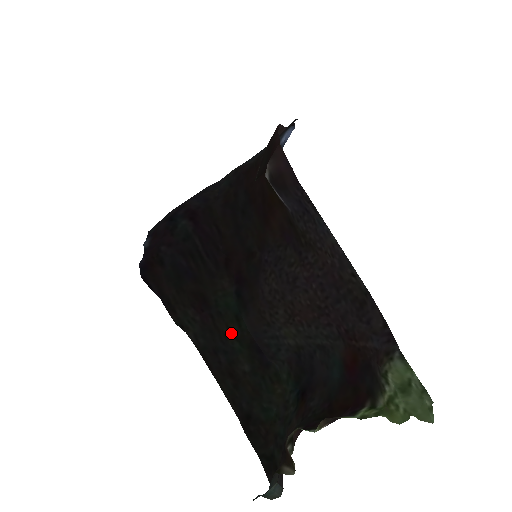
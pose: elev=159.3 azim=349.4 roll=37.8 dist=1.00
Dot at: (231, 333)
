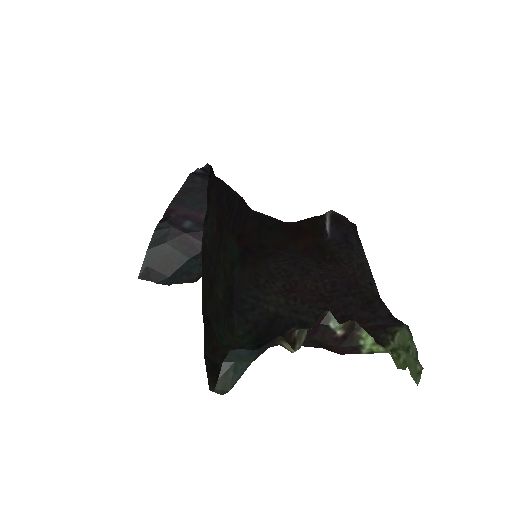
Dot at: (223, 266)
